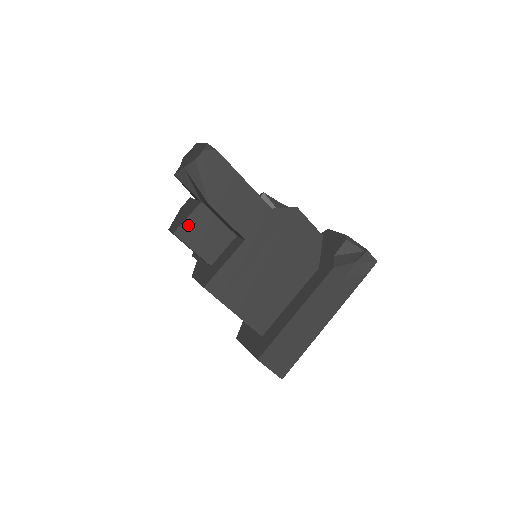
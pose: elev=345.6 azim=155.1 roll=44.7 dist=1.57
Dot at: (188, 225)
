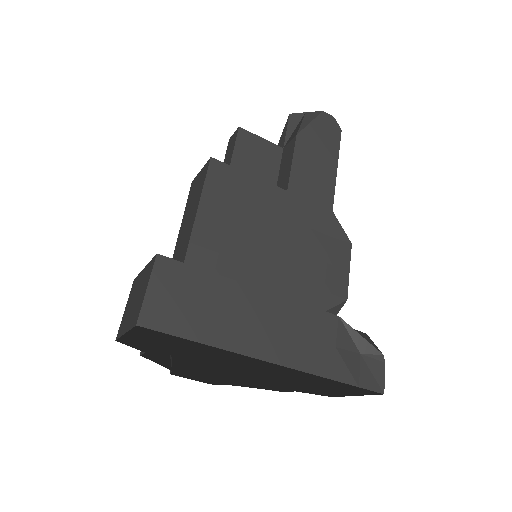
Dot at: (255, 141)
